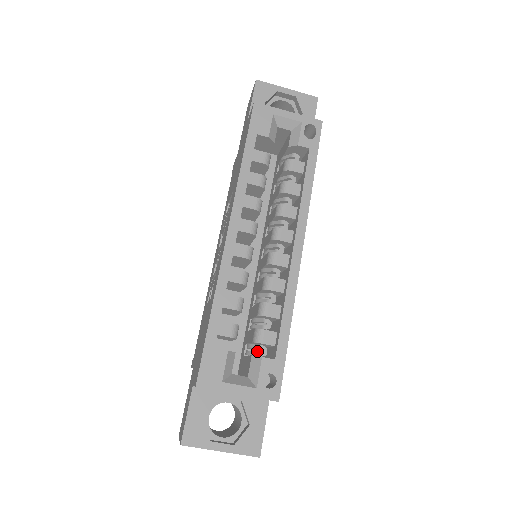
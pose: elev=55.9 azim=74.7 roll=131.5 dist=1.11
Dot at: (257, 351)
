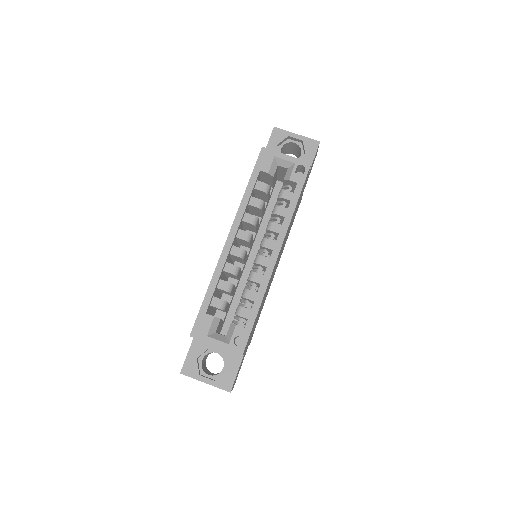
Dot at: occluded
